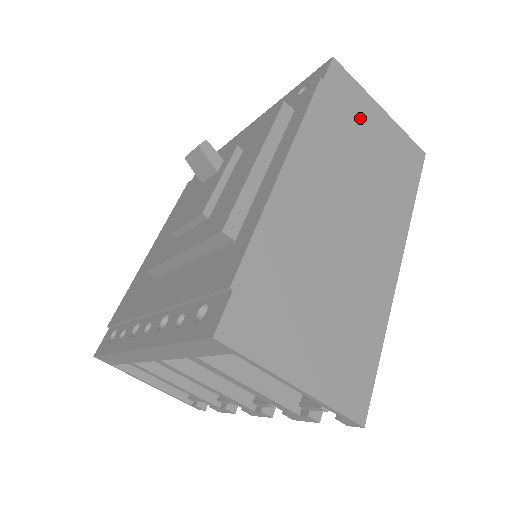
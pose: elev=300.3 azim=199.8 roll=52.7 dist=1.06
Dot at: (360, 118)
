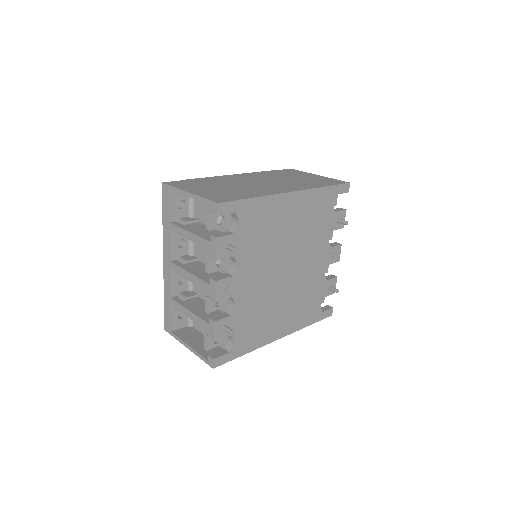
Dot at: (298, 175)
